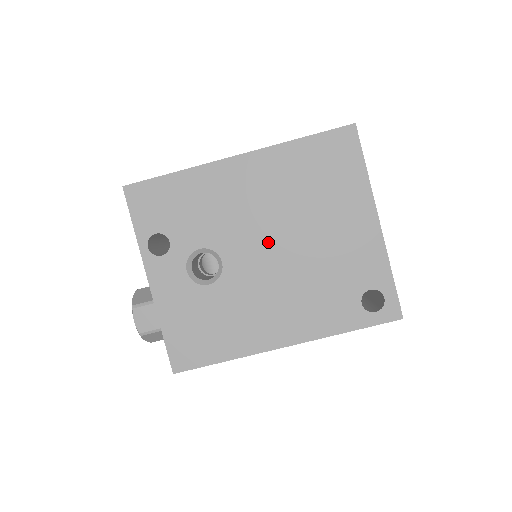
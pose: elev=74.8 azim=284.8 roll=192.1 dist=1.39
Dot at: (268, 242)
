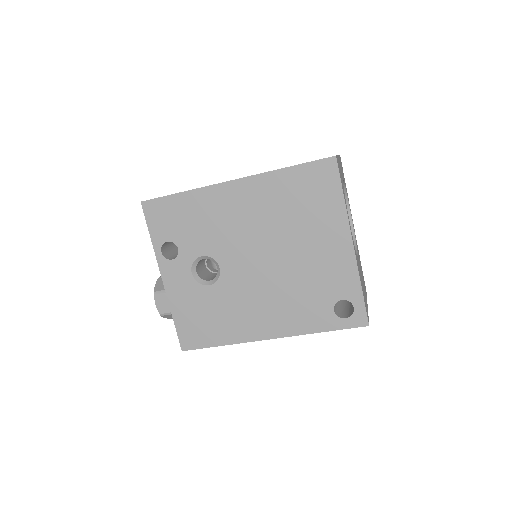
Dot at: (257, 254)
